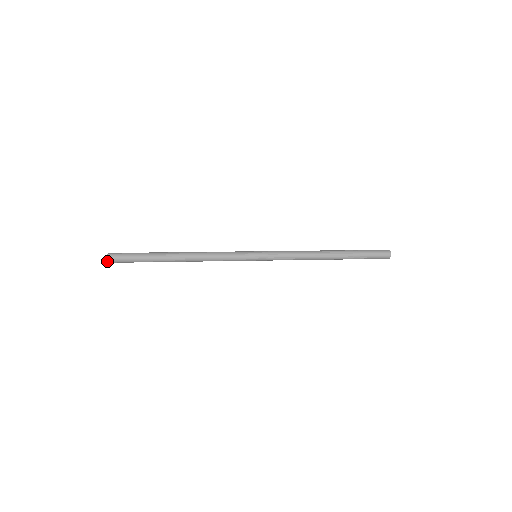
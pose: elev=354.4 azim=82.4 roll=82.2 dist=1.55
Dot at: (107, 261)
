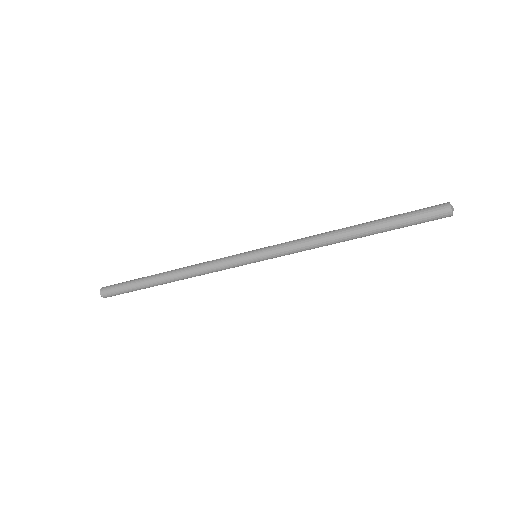
Dot at: (101, 296)
